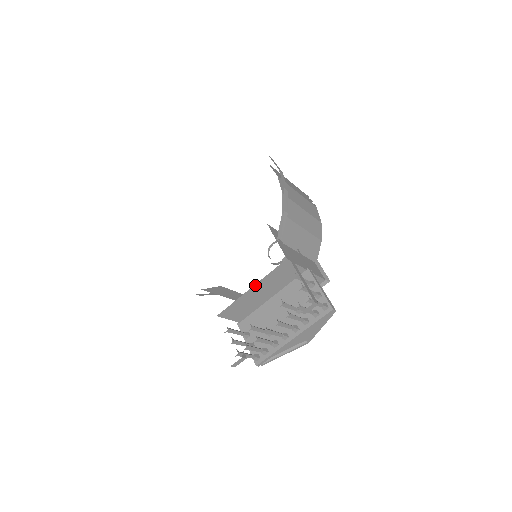
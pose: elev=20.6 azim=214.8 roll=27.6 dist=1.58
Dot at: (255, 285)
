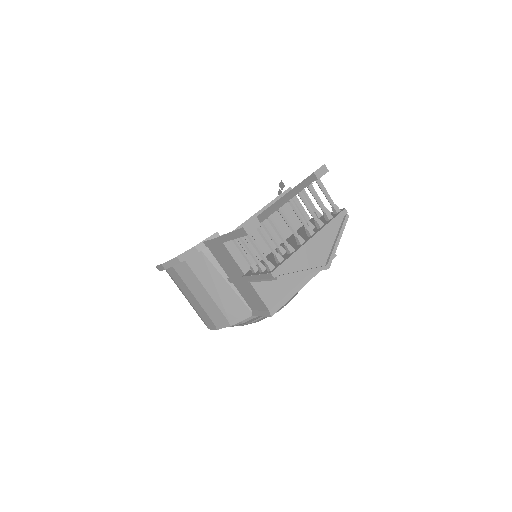
Dot at: (262, 210)
